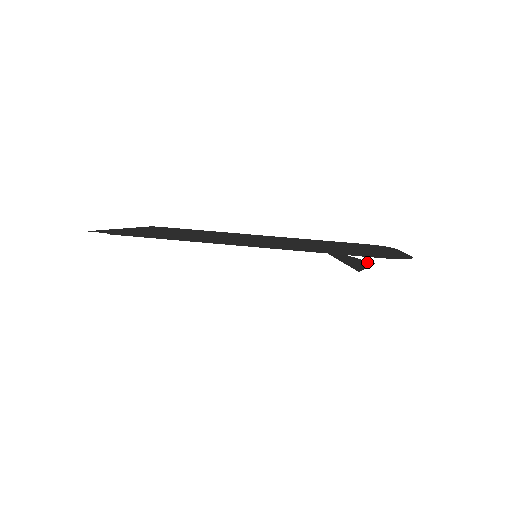
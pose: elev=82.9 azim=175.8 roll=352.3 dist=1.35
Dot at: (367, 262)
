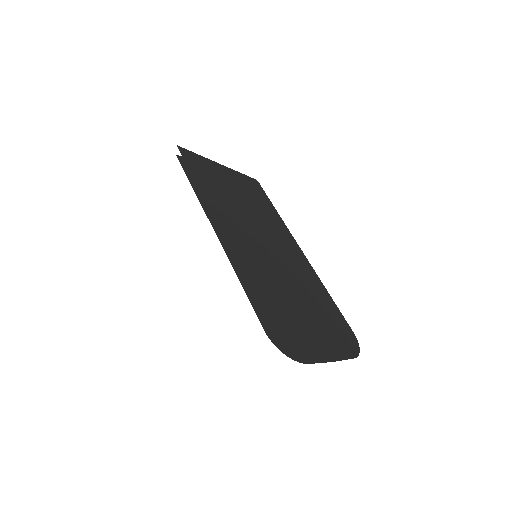
Dot at: occluded
